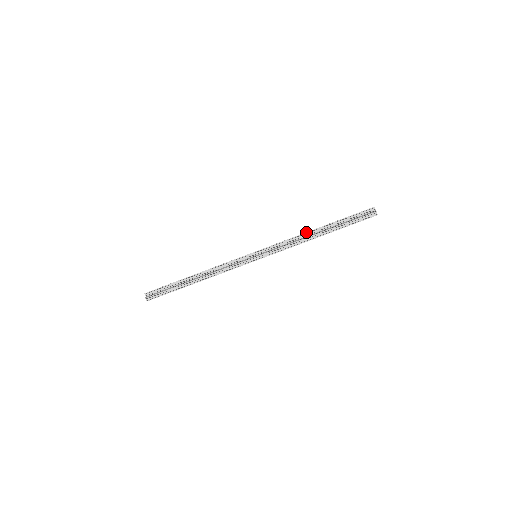
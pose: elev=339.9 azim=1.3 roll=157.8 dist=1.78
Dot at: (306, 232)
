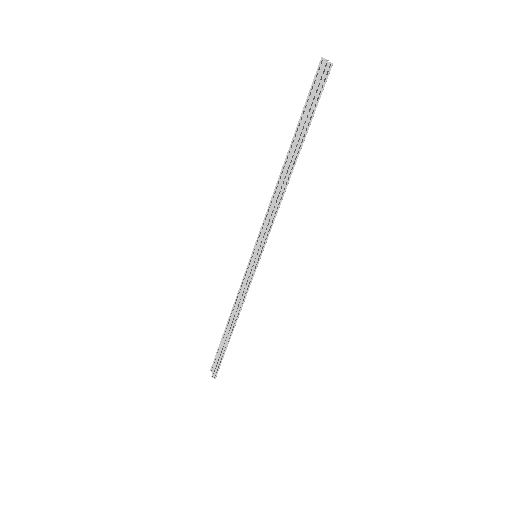
Dot at: (278, 179)
